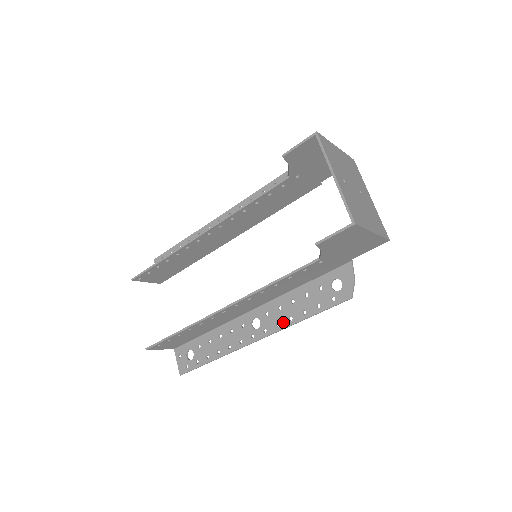
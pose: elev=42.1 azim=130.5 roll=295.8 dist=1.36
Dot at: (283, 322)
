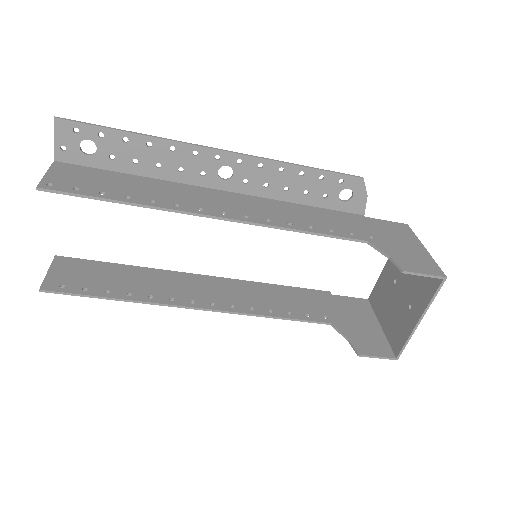
Dot at: occluded
